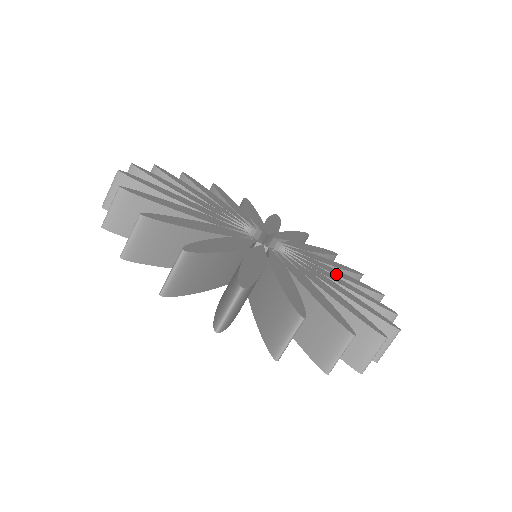
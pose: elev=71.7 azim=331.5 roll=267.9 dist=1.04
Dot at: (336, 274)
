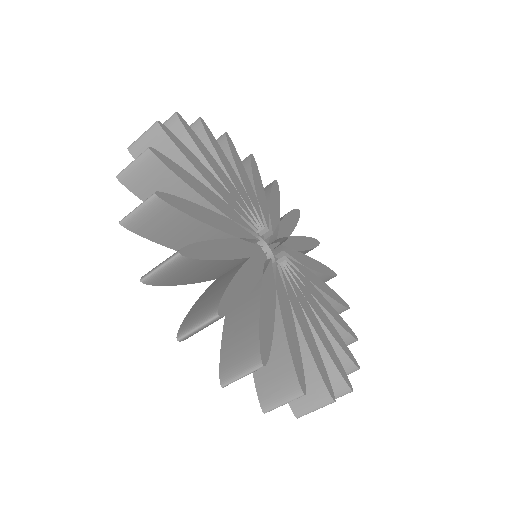
Dot at: (320, 288)
